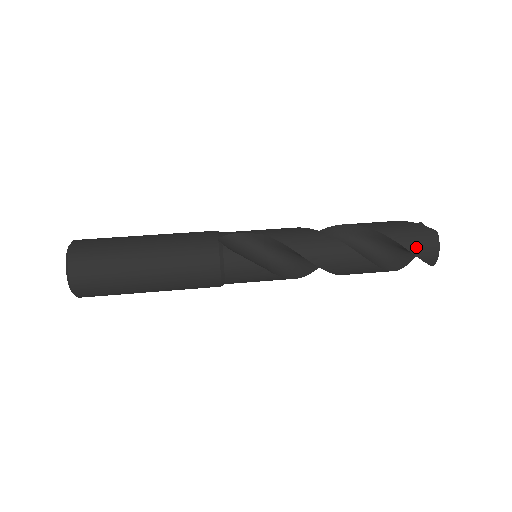
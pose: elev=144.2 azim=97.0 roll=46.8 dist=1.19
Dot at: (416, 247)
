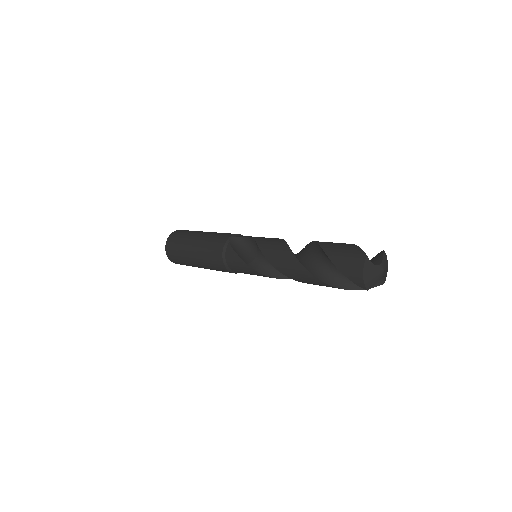
Dot at: (343, 266)
